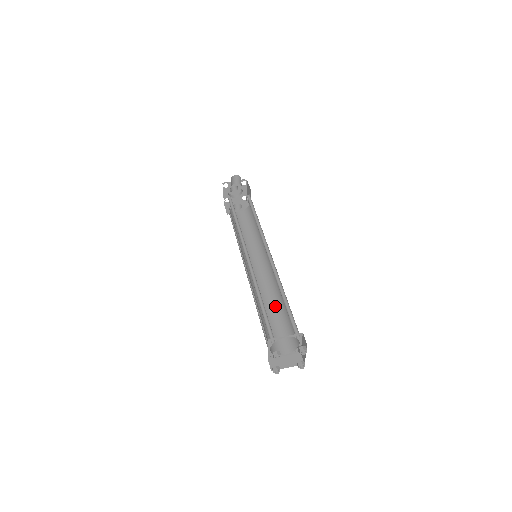
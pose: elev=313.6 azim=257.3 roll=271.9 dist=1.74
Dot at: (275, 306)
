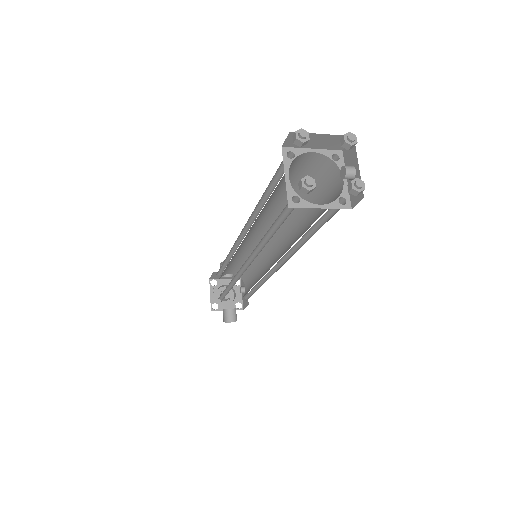
Dot at: occluded
